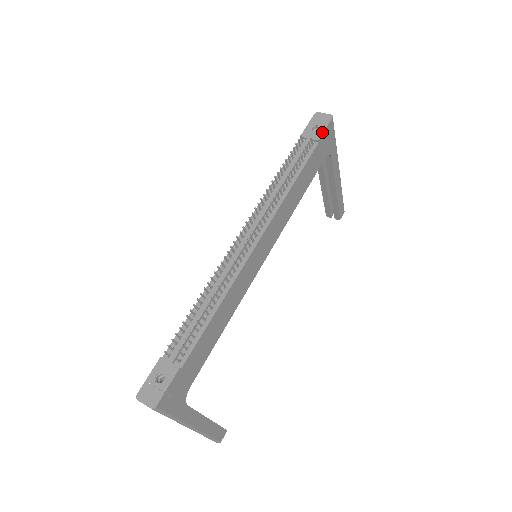
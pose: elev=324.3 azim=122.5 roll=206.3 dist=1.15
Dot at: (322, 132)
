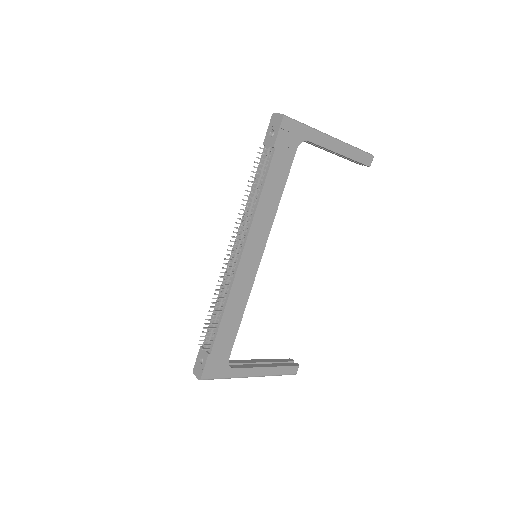
Dot at: (276, 137)
